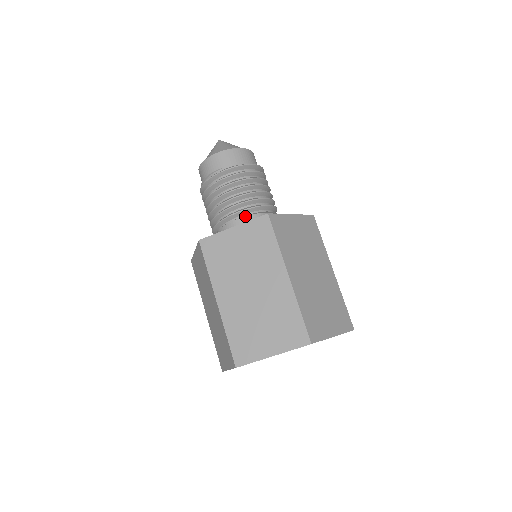
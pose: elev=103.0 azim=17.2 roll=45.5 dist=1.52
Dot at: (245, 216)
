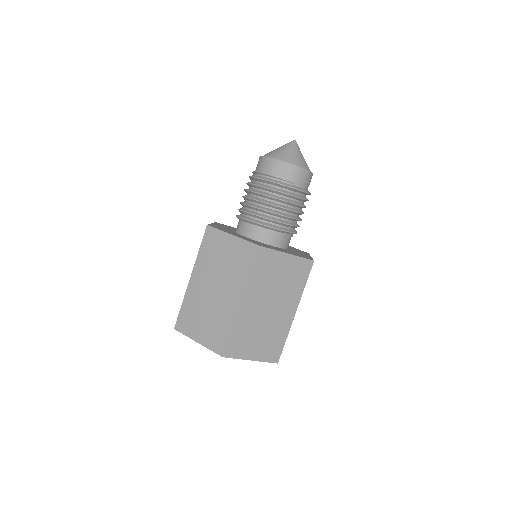
Dot at: (285, 235)
